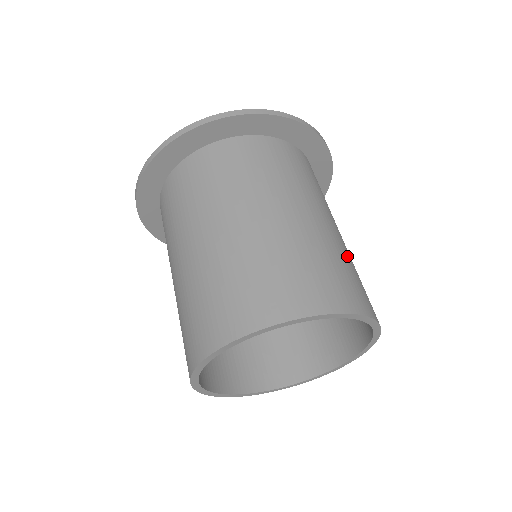
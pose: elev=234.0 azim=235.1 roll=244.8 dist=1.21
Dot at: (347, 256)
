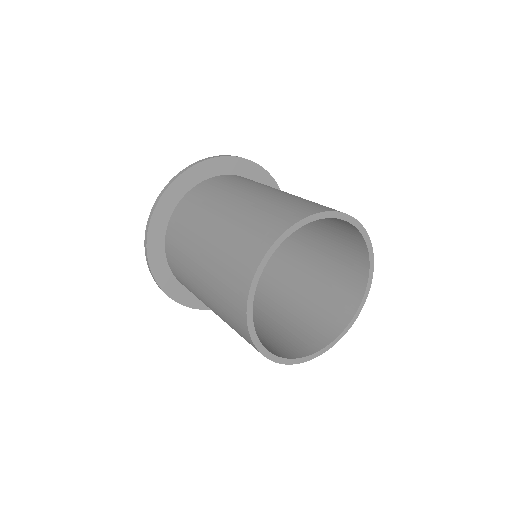
Dot at: occluded
